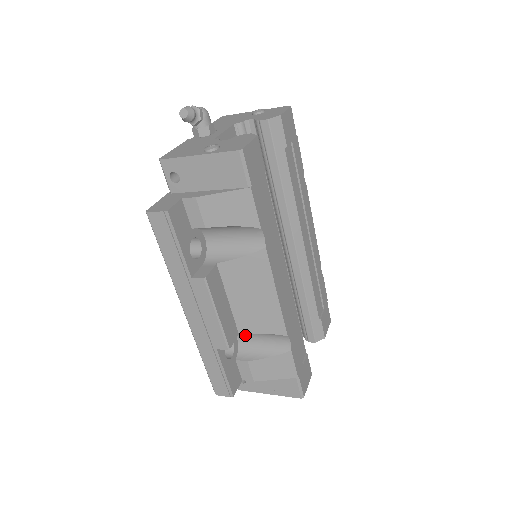
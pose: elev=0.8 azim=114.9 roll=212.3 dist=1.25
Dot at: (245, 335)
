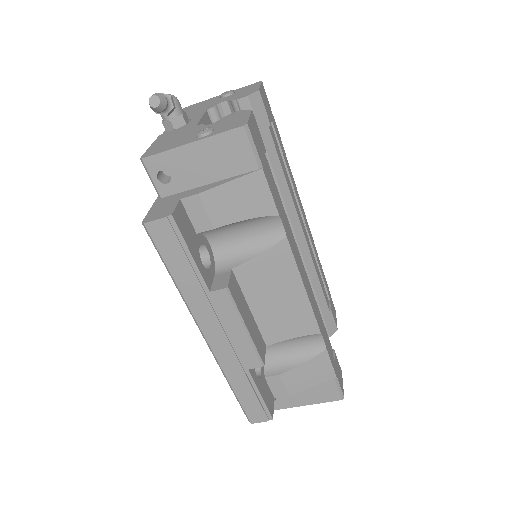
Dot at: (269, 346)
